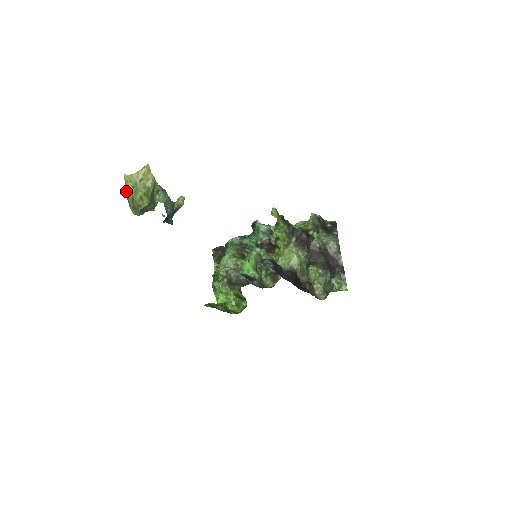
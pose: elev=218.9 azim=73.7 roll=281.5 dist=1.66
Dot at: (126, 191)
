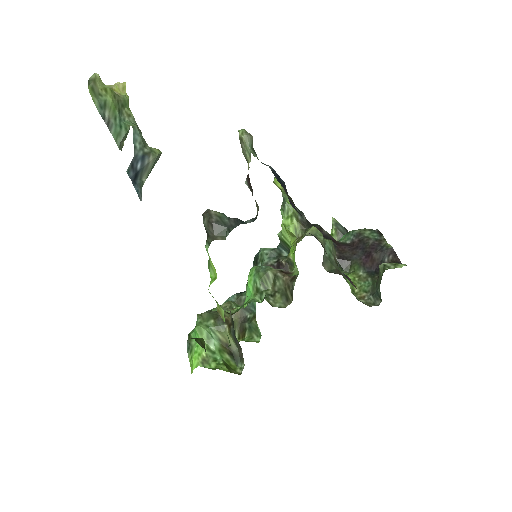
Dot at: (90, 78)
